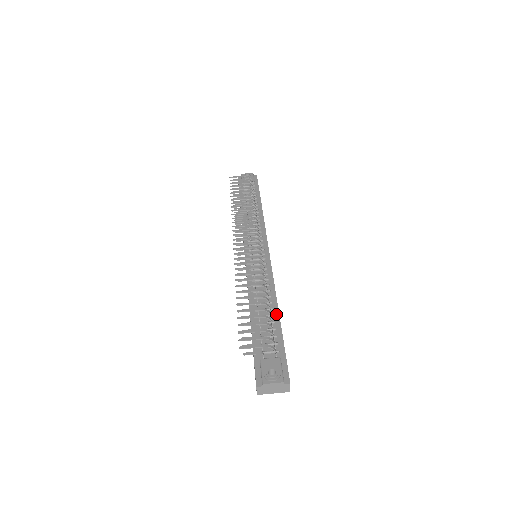
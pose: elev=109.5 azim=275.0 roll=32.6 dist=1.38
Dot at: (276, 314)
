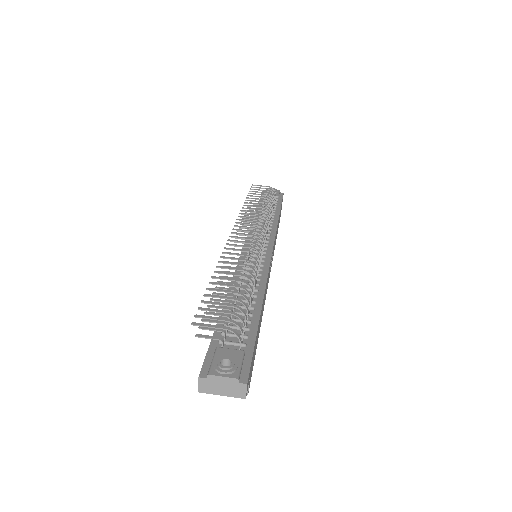
Dot at: (257, 308)
